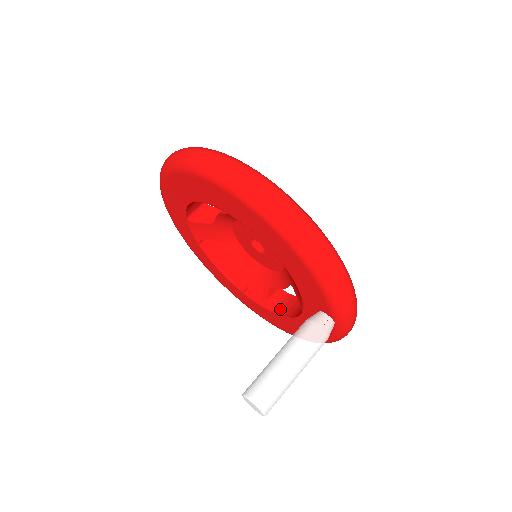
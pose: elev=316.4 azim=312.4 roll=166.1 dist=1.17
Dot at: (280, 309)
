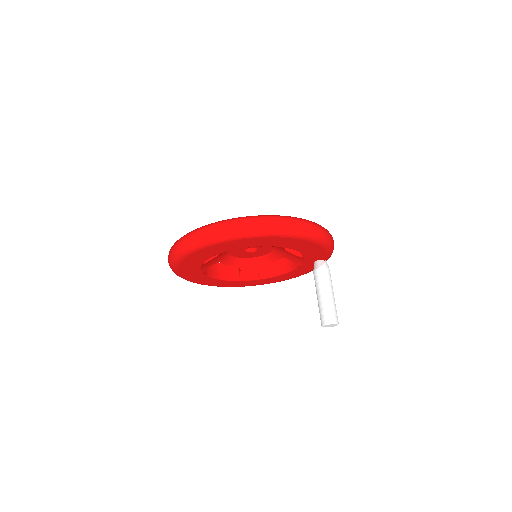
Dot at: (268, 274)
